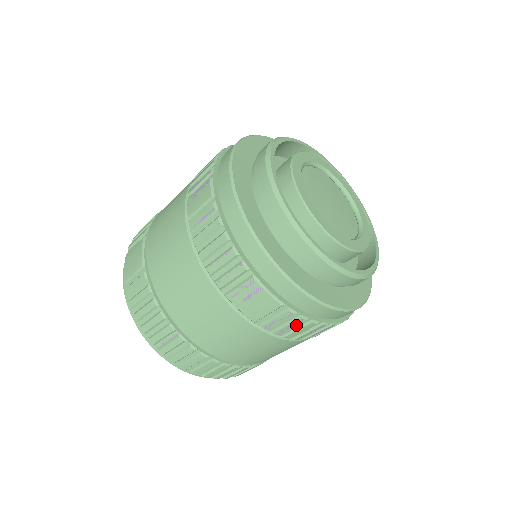
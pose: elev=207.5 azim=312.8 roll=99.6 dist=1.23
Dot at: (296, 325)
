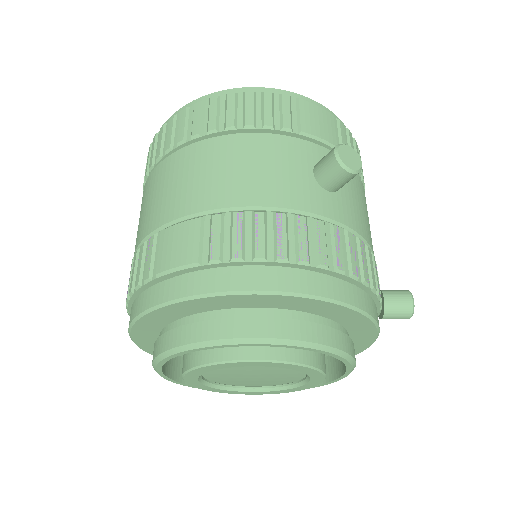
Dot at: occluded
